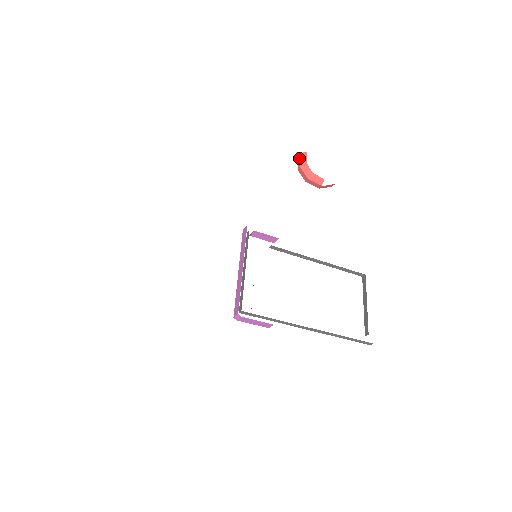
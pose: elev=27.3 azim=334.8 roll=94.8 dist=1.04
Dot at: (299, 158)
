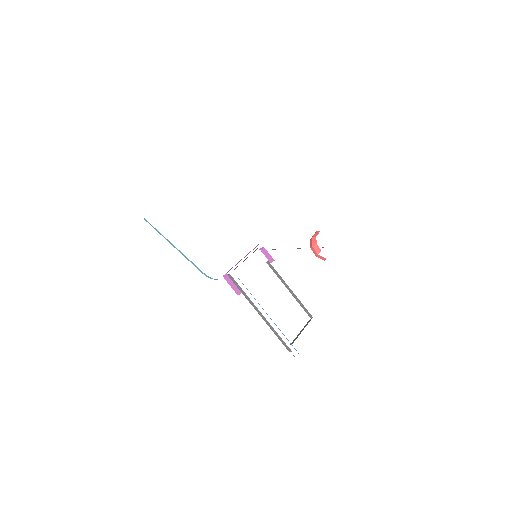
Dot at: occluded
